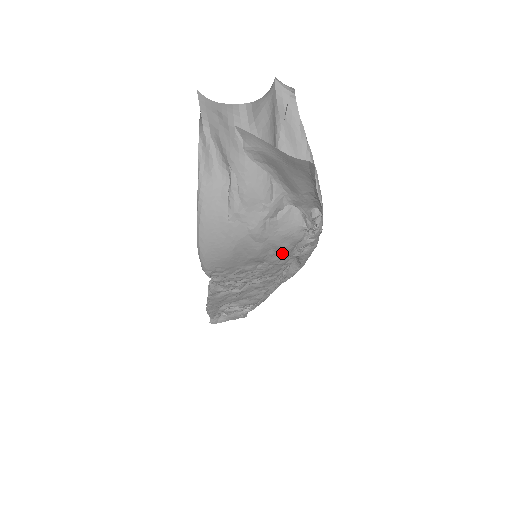
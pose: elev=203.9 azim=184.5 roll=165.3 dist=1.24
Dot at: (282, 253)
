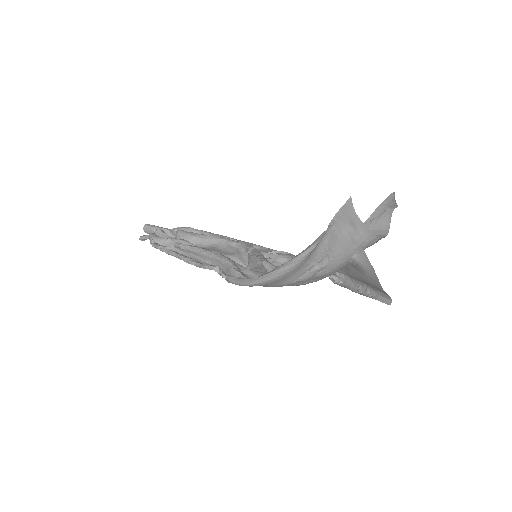
Dot at: occluded
